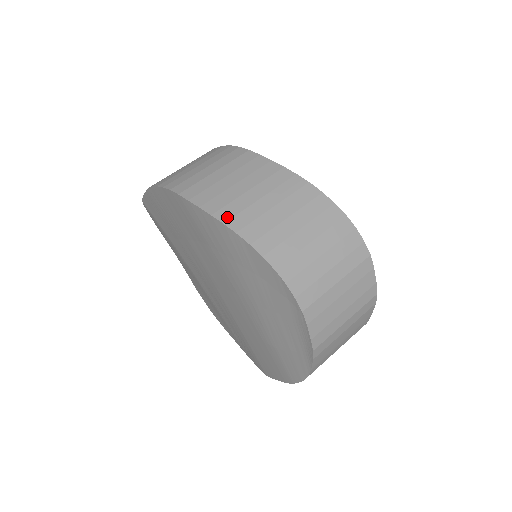
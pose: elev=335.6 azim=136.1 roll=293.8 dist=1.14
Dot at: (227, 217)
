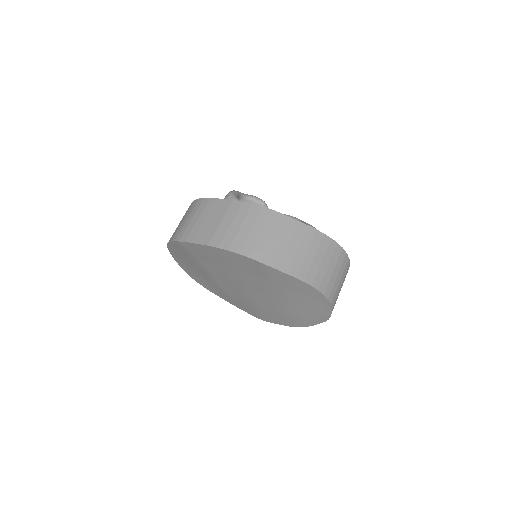
Dot at: (295, 273)
